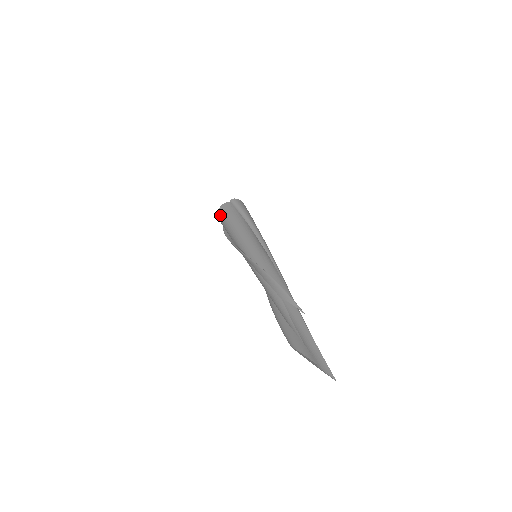
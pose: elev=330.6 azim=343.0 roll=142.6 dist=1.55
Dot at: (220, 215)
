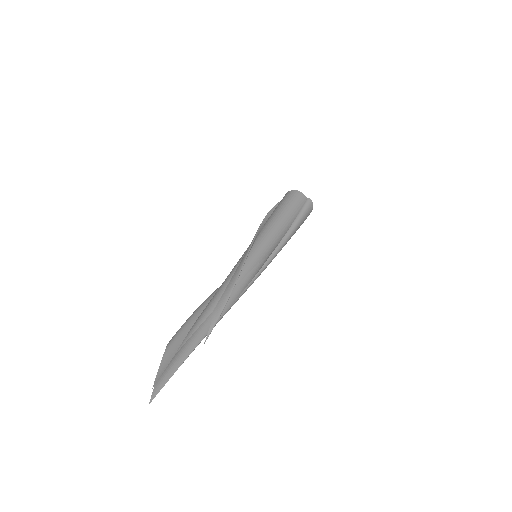
Dot at: (289, 195)
